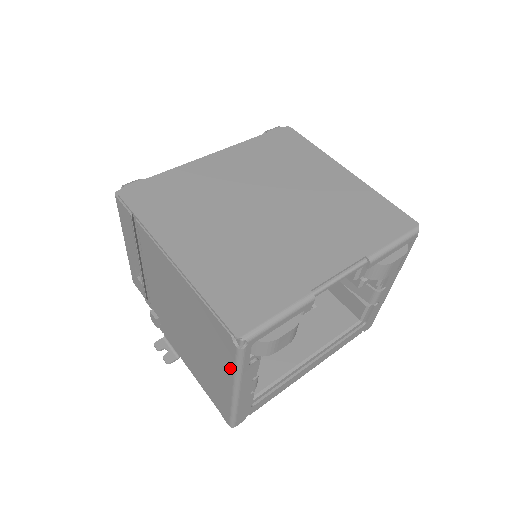
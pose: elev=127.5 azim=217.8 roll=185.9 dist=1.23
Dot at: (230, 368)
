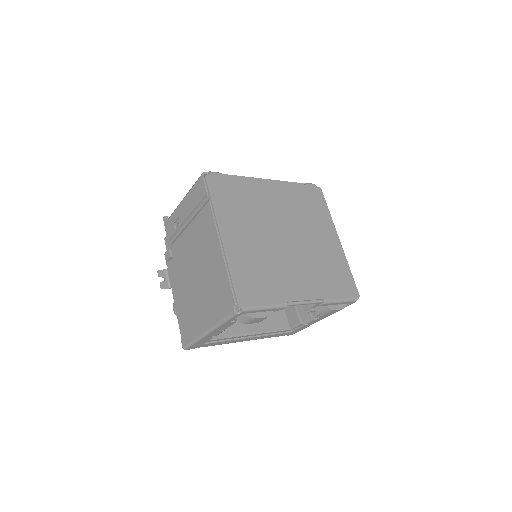
Dot at: (217, 318)
